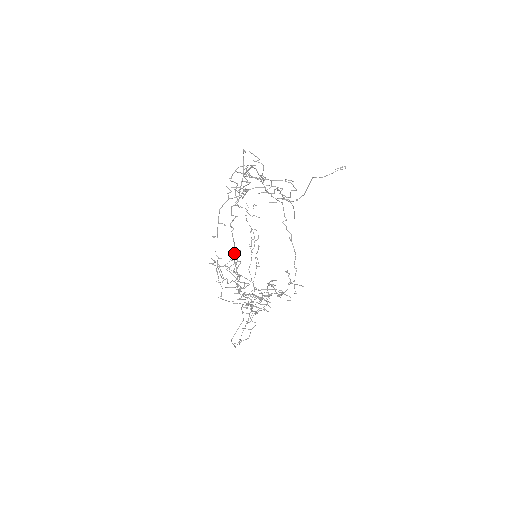
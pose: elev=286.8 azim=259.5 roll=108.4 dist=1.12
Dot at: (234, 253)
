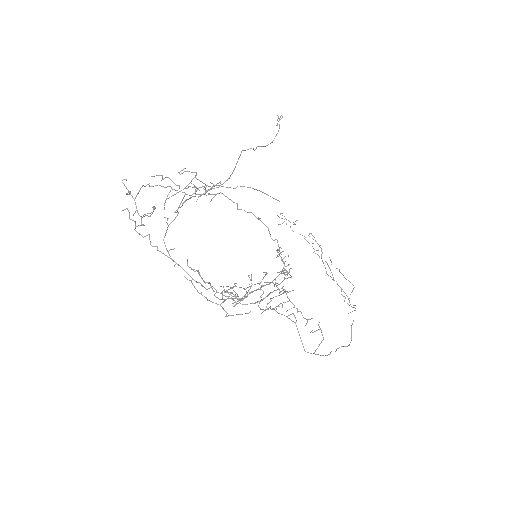
Dot at: occluded
